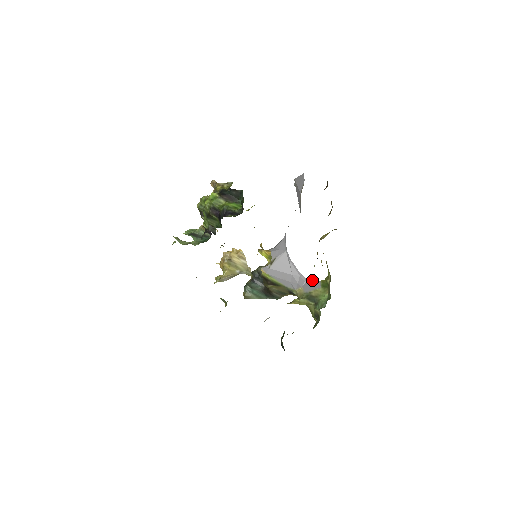
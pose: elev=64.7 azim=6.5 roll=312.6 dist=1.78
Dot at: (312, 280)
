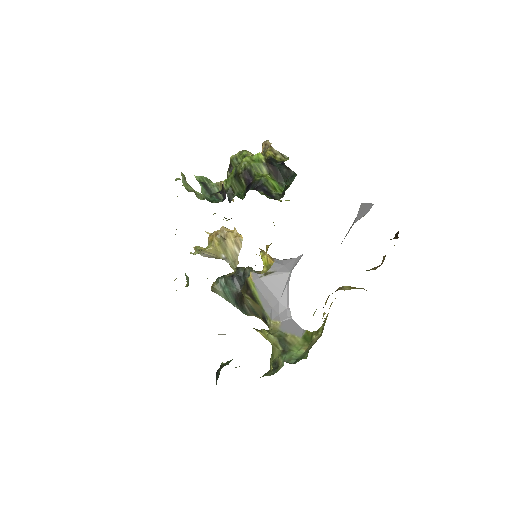
Dot at: occluded
